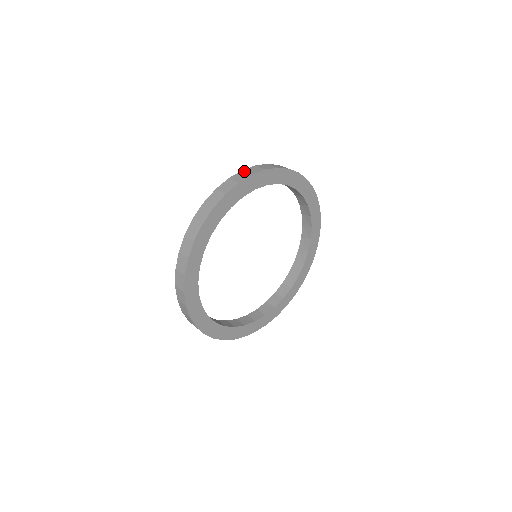
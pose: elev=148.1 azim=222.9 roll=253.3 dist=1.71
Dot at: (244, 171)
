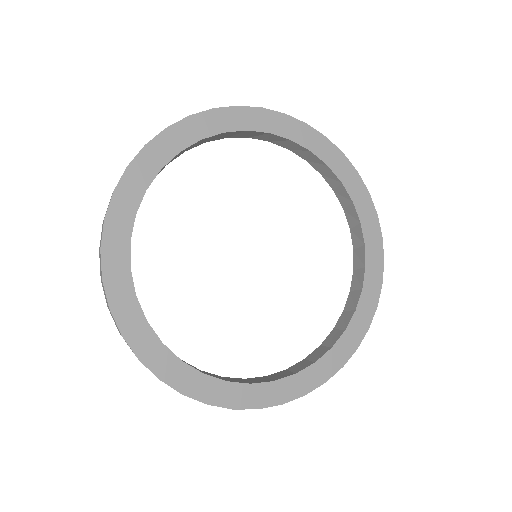
Dot at: occluded
